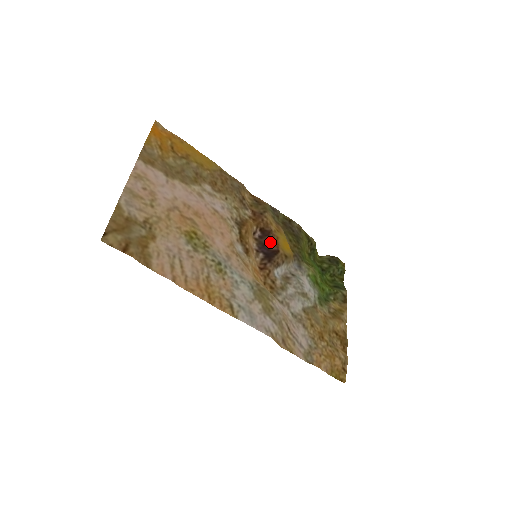
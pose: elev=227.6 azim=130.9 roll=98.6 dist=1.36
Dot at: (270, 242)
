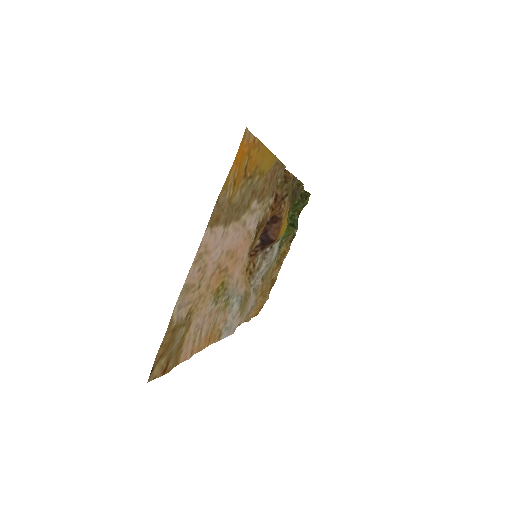
Dot at: (273, 231)
